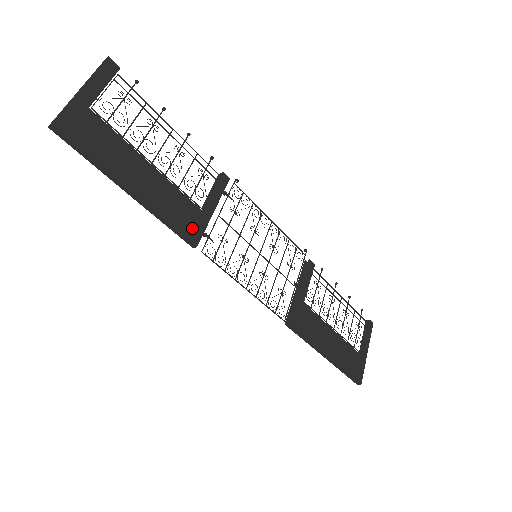
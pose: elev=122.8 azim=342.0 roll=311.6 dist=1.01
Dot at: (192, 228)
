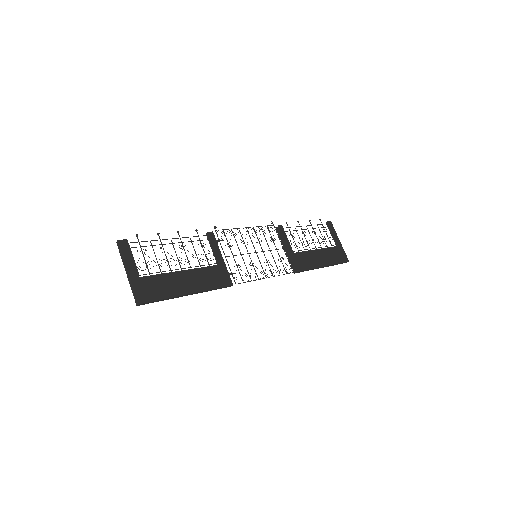
Dot at: (223, 279)
